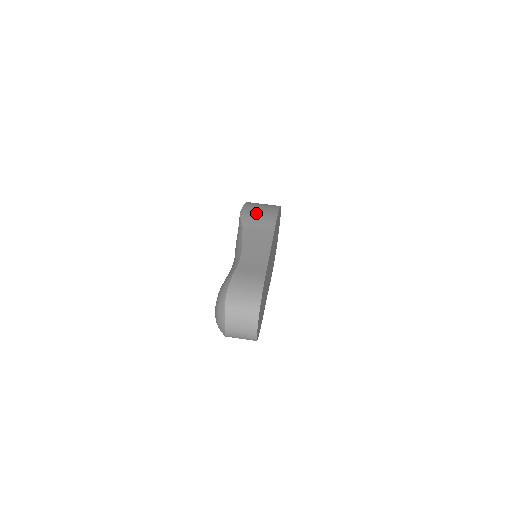
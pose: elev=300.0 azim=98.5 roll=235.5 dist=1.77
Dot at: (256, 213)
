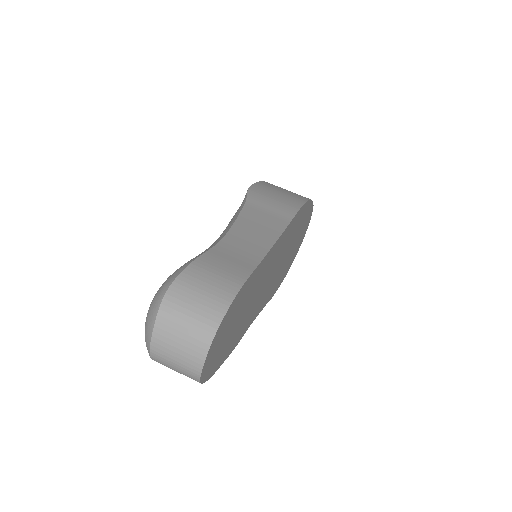
Dot at: (273, 193)
